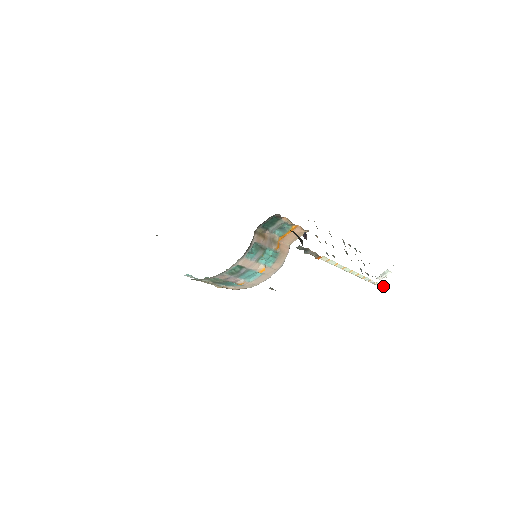
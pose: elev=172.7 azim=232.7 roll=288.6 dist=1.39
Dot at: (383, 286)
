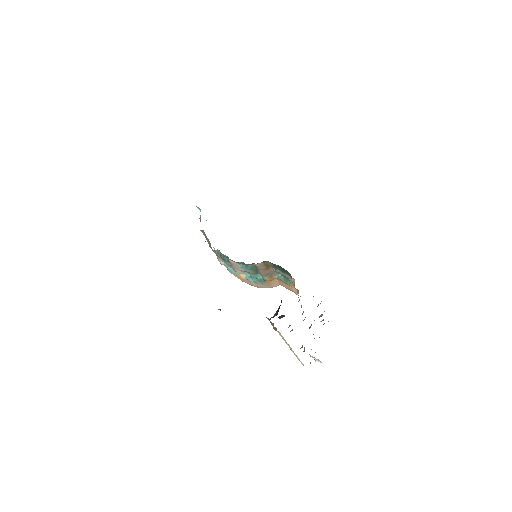
Dot at: occluded
